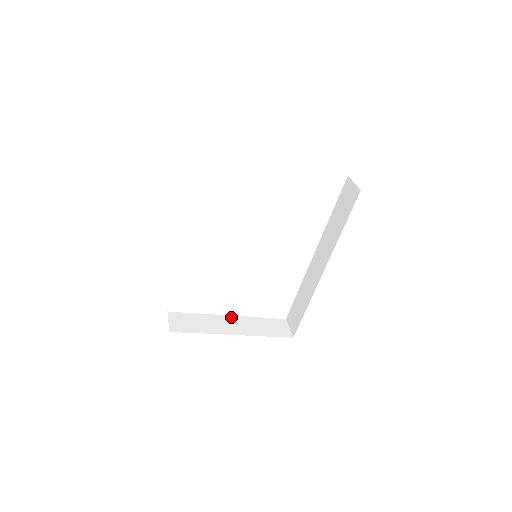
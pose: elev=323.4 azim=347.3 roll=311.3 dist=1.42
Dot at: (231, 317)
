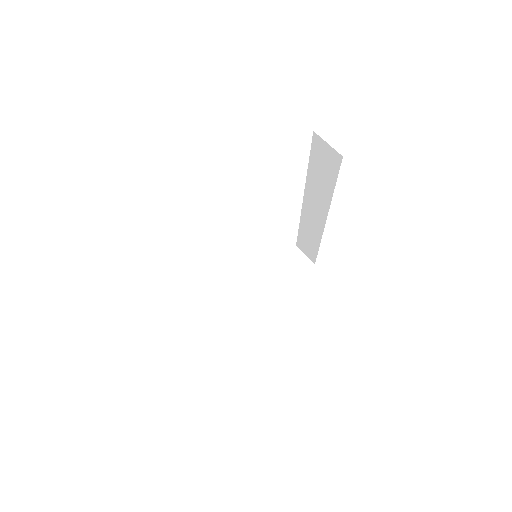
Dot at: (251, 284)
